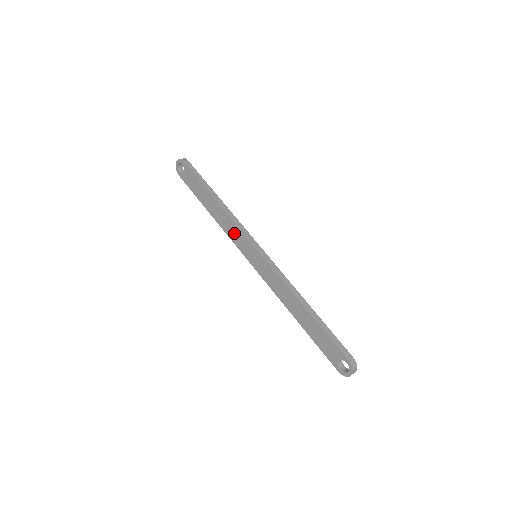
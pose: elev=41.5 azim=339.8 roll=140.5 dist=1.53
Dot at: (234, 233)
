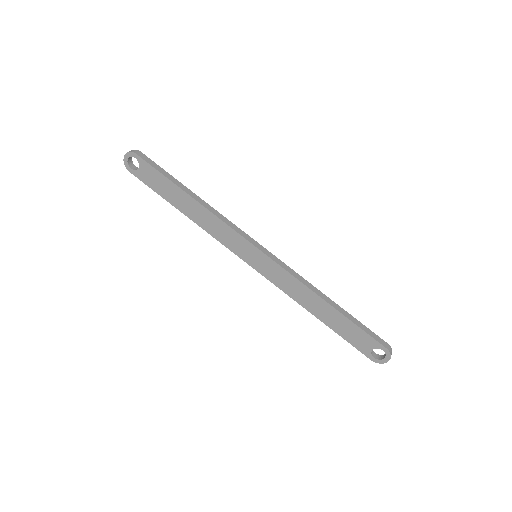
Dot at: (224, 234)
